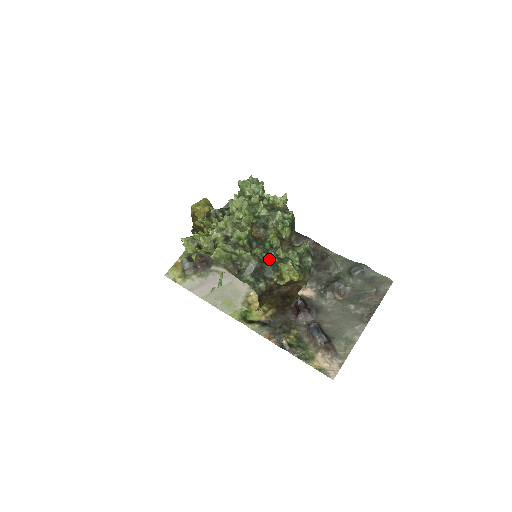
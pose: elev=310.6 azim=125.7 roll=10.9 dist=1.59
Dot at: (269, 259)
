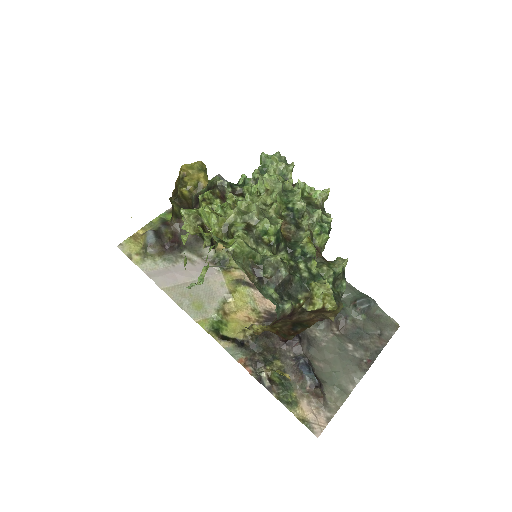
Dot at: (298, 271)
